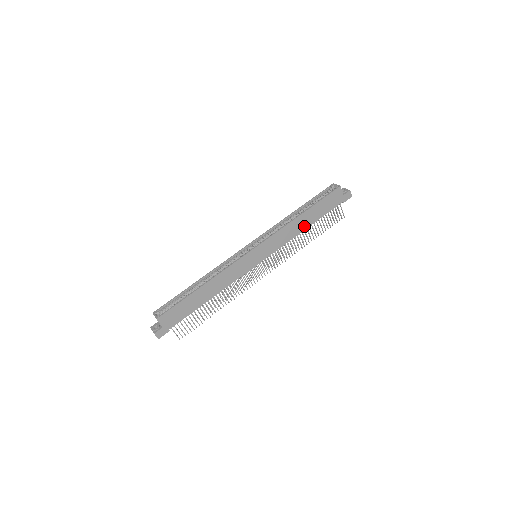
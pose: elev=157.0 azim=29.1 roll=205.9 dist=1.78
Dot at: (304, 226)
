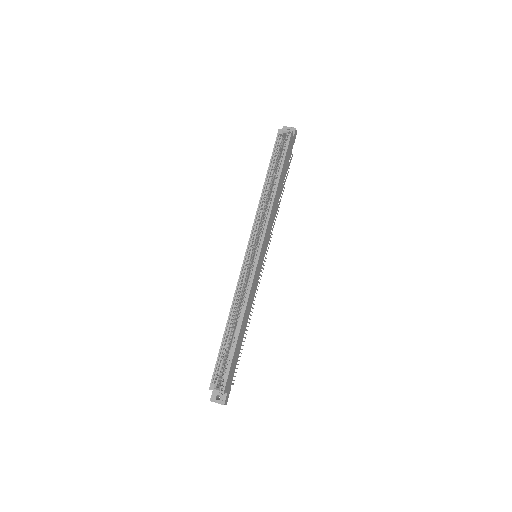
Dot at: (279, 195)
